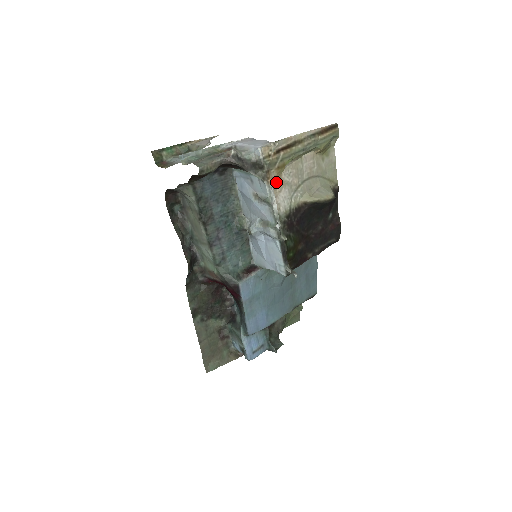
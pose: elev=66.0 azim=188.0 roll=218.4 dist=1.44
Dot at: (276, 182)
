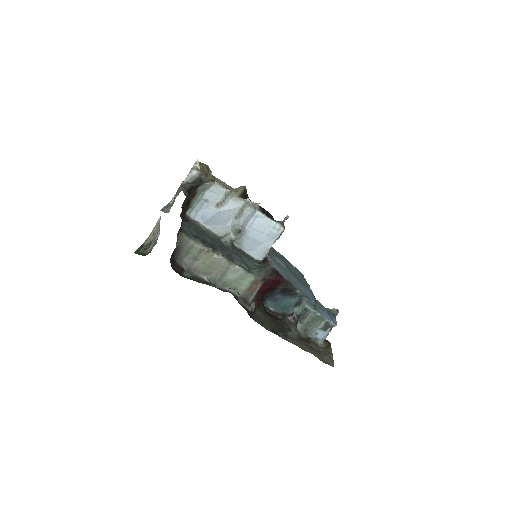
Dot at: occluded
